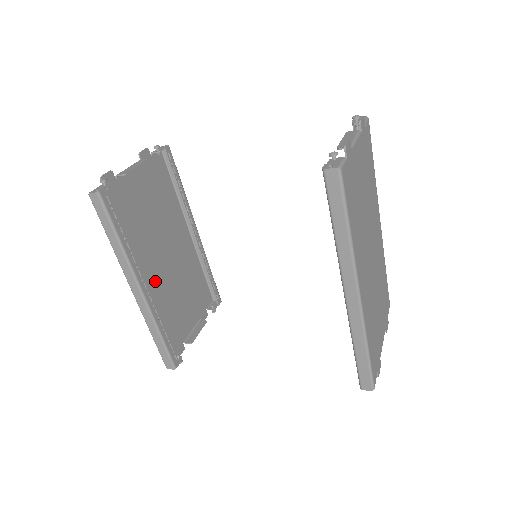
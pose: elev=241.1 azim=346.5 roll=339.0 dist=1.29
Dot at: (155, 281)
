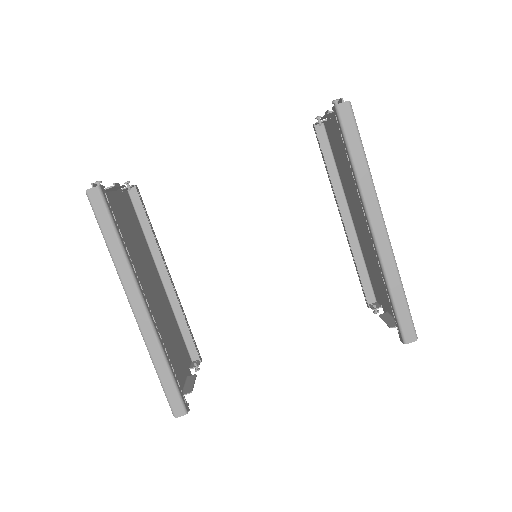
Dot at: occluded
